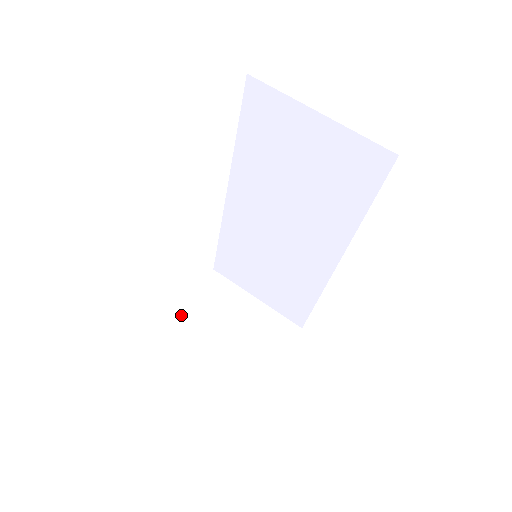
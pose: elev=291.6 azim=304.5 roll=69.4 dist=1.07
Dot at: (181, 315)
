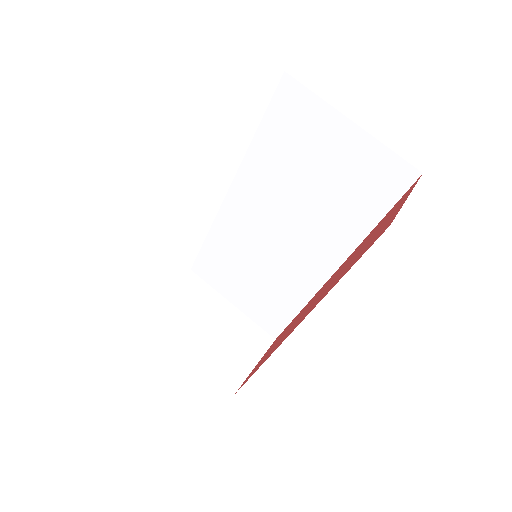
Dot at: (155, 312)
